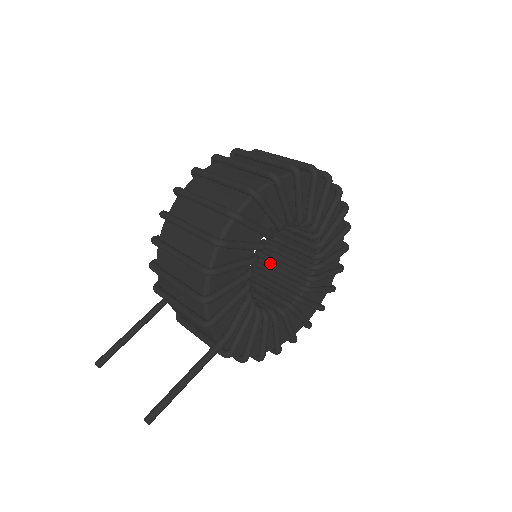
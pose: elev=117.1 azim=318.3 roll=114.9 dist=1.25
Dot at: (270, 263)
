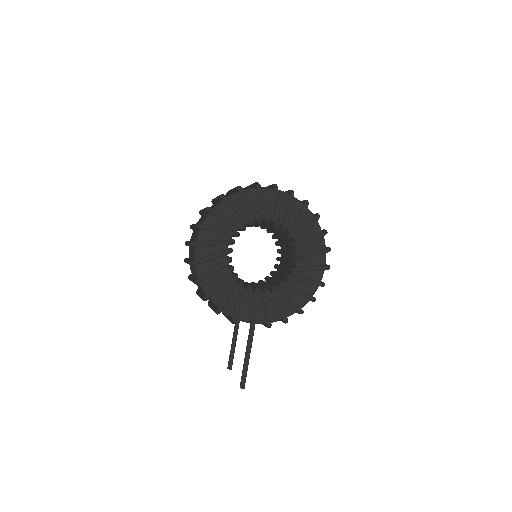
Dot at: (283, 246)
